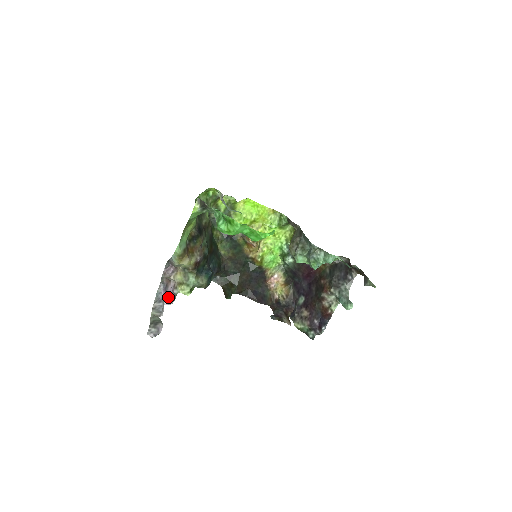
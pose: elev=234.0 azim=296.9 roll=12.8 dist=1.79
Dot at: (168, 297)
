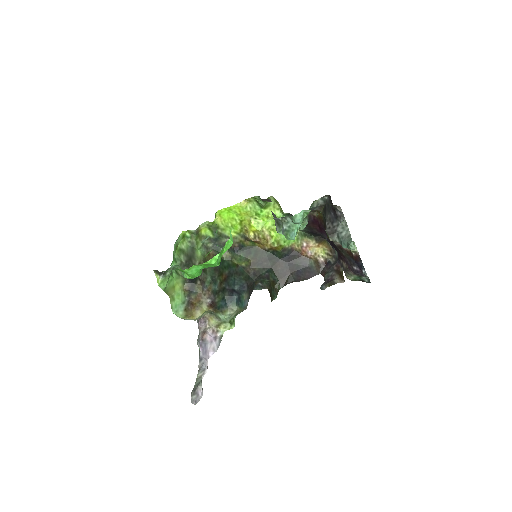
Dot at: (211, 347)
